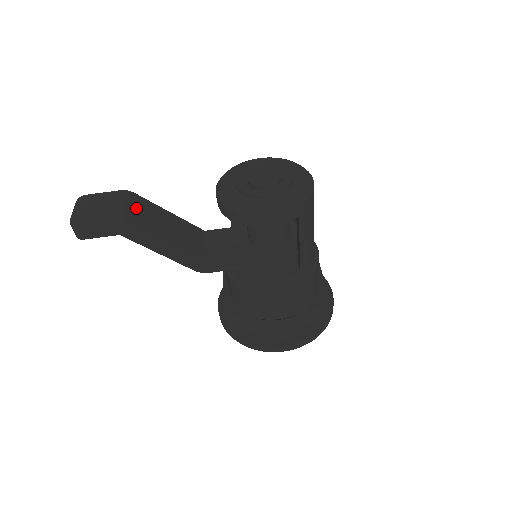
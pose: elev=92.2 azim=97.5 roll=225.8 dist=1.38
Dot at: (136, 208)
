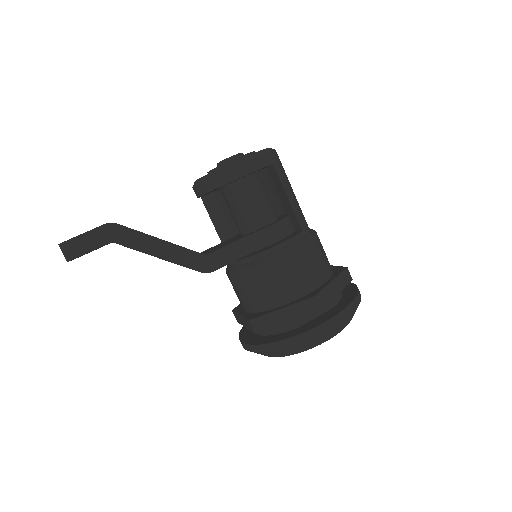
Dot at: occluded
